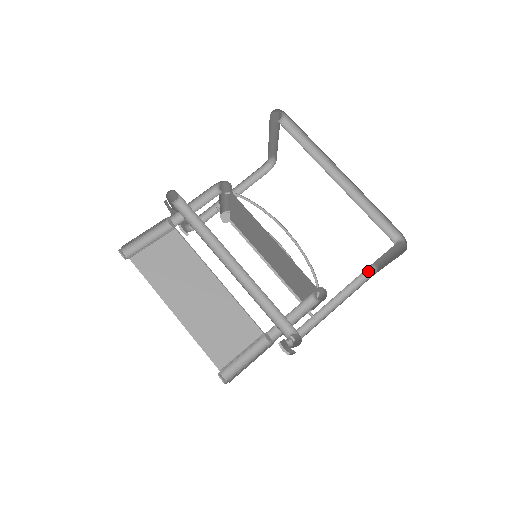
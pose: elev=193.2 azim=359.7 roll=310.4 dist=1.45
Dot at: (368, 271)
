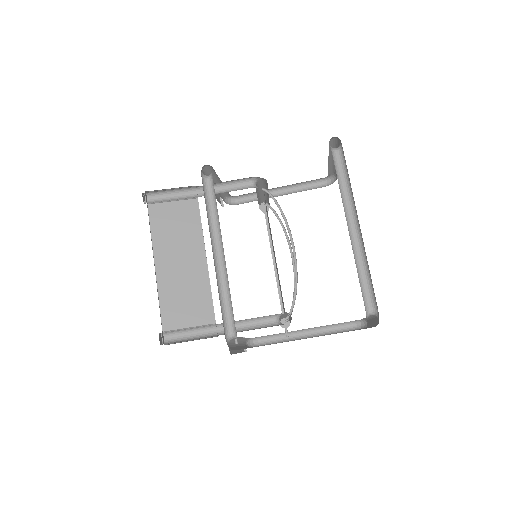
Dot at: (360, 323)
